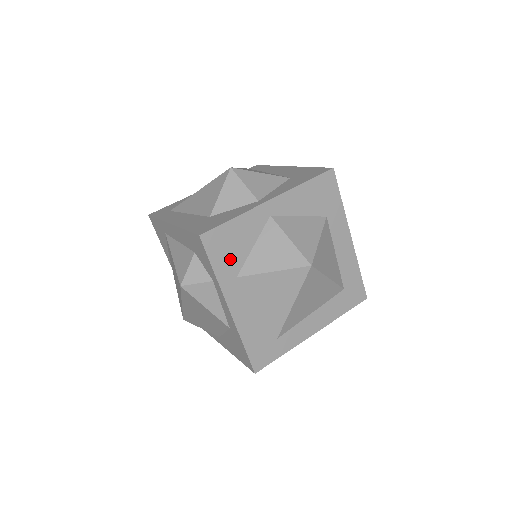
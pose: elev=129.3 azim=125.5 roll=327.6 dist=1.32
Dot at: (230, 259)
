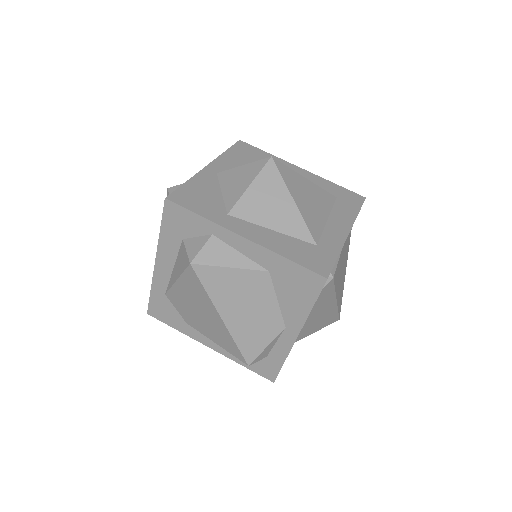
Dot at: (209, 205)
